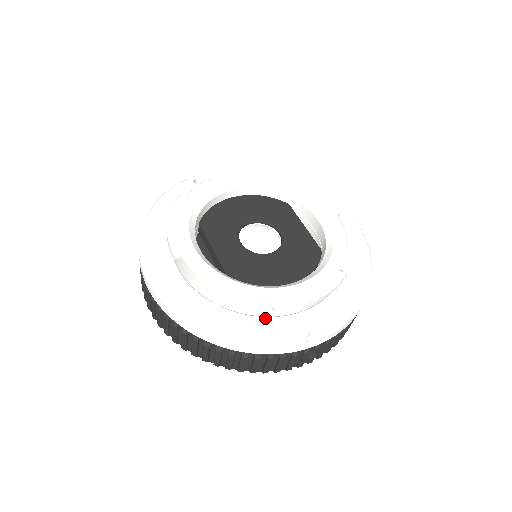
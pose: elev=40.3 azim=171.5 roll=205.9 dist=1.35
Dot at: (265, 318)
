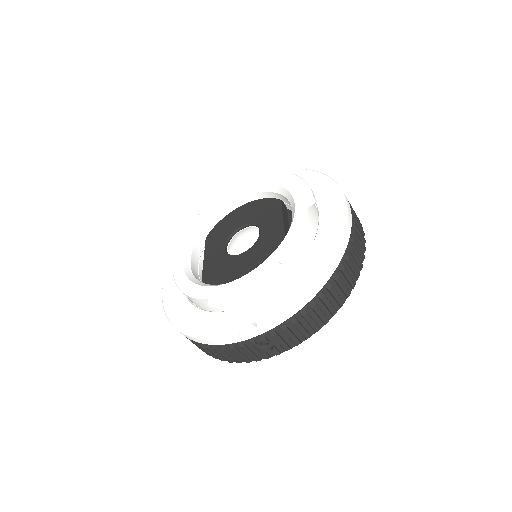
Dot at: (217, 313)
